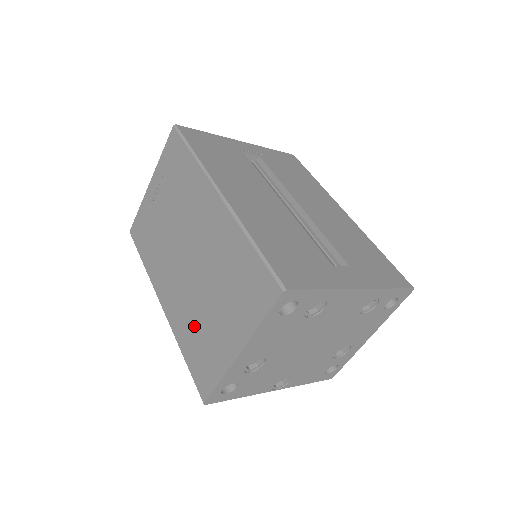
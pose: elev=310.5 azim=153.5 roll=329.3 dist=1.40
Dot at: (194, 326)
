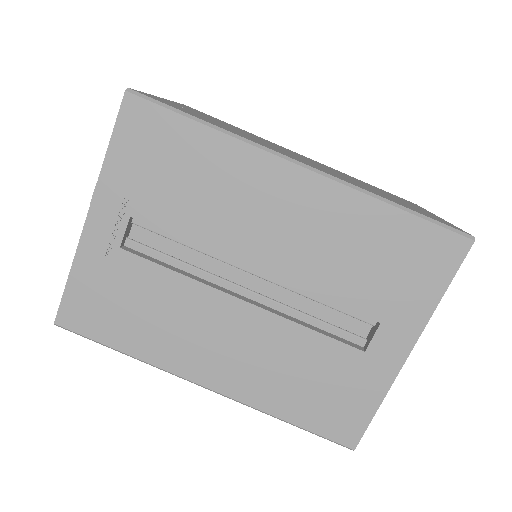
Dot at: occluded
